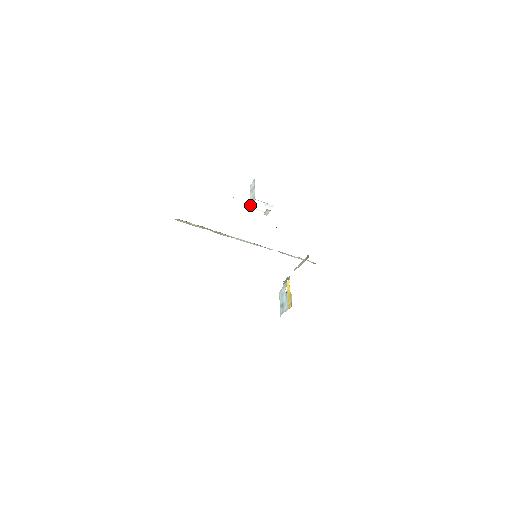
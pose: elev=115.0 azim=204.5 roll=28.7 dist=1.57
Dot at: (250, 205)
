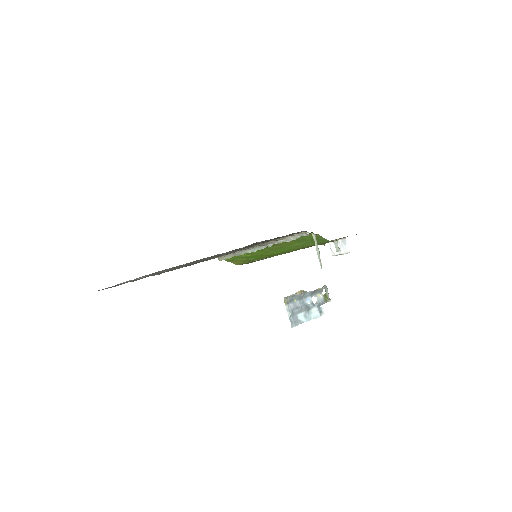
Dot at: (332, 254)
